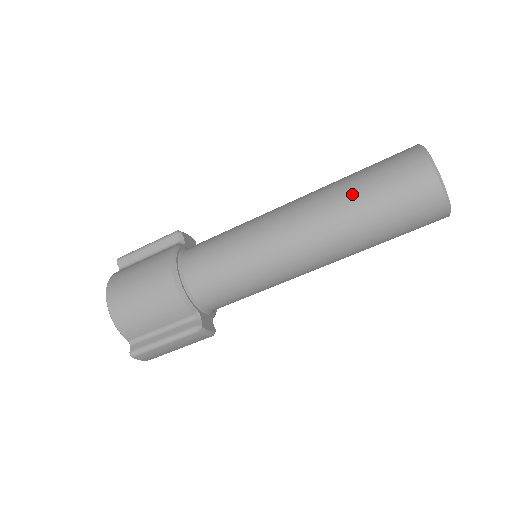
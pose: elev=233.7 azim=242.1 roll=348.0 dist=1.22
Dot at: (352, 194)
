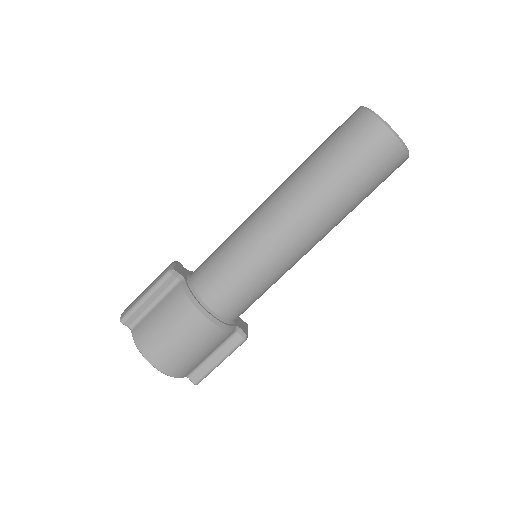
Dot at: (336, 185)
